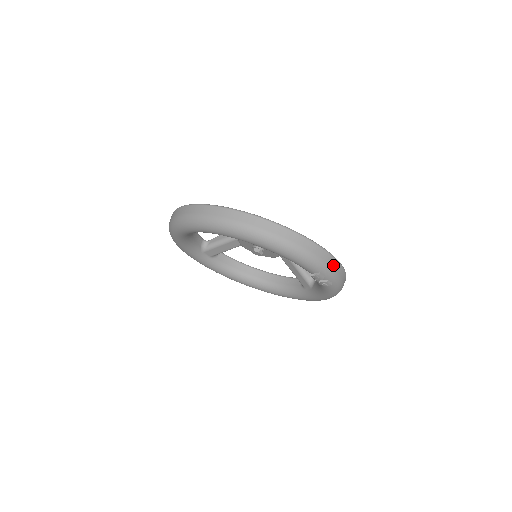
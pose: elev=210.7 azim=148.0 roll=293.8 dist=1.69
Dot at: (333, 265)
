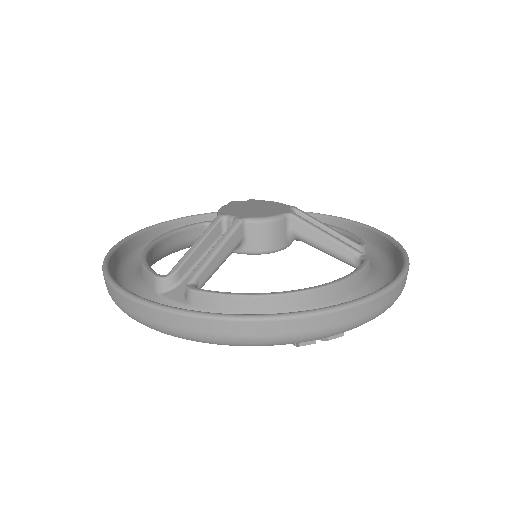
Dot at: (318, 325)
